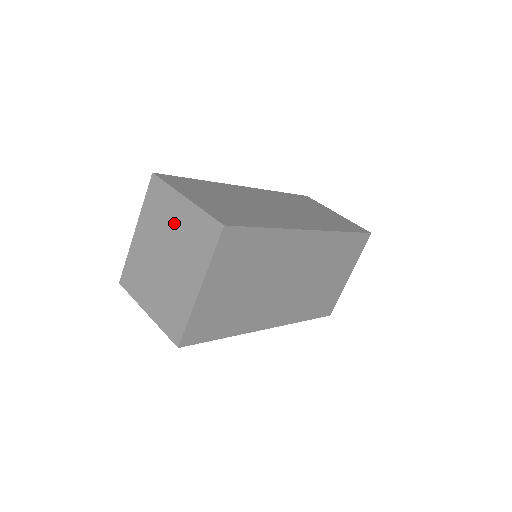
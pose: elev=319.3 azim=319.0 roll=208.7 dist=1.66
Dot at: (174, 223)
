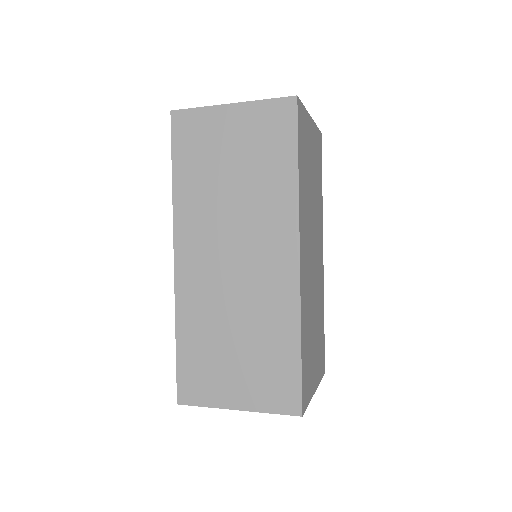
Dot at: occluded
